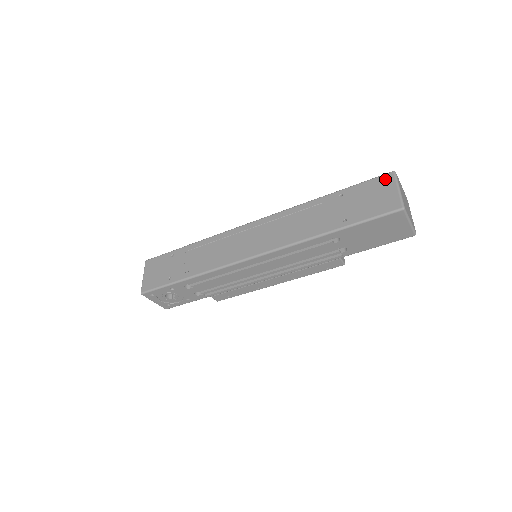
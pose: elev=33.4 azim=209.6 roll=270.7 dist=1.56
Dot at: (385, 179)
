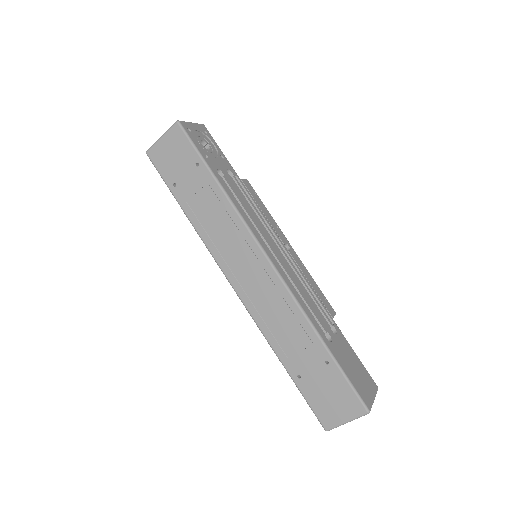
Dot at: (356, 407)
